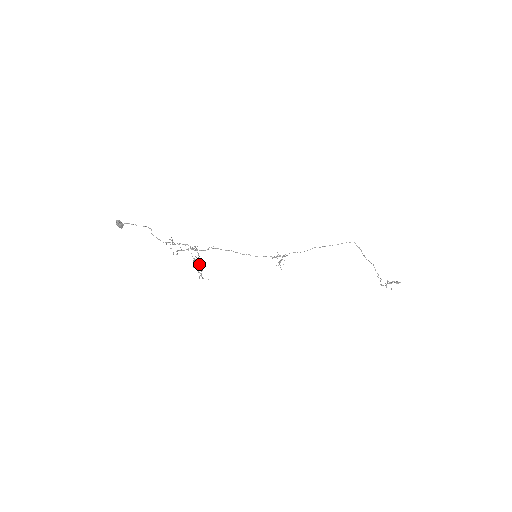
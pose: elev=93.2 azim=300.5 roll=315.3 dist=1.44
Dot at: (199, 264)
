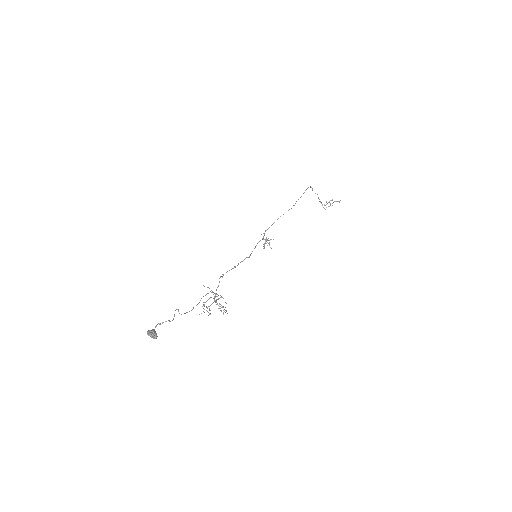
Dot at: occluded
